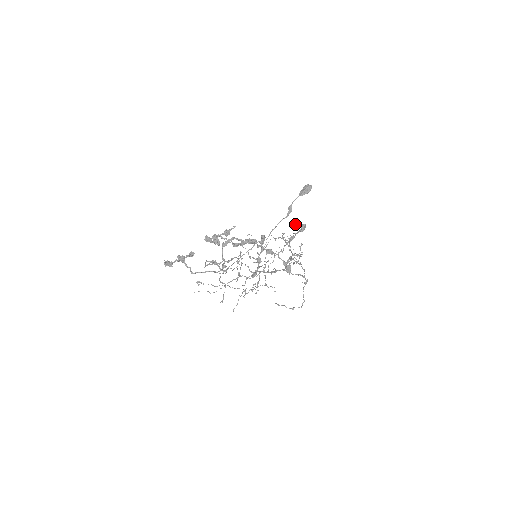
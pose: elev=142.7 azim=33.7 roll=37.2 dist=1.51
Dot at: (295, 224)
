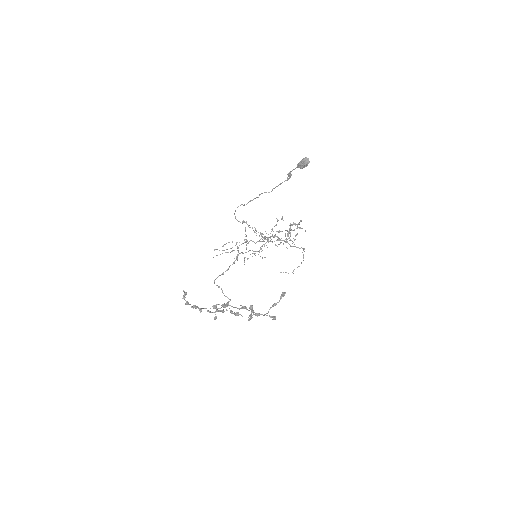
Dot at: occluded
